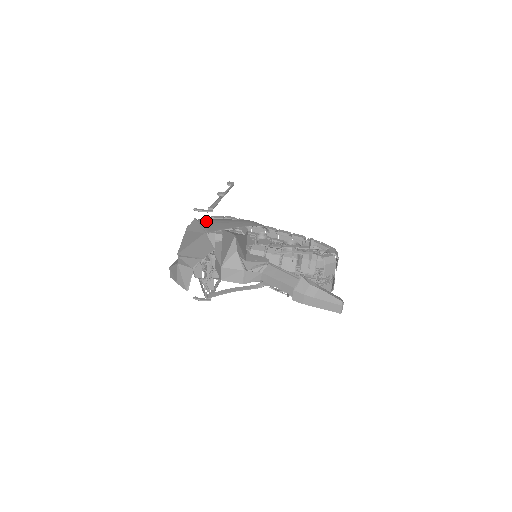
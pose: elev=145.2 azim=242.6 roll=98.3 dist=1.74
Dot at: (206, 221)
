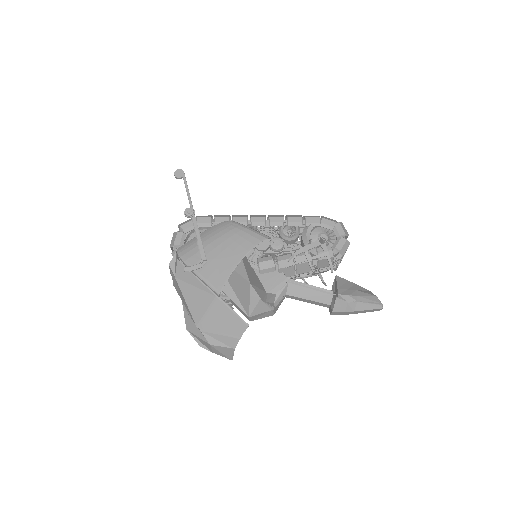
Dot at: (196, 262)
